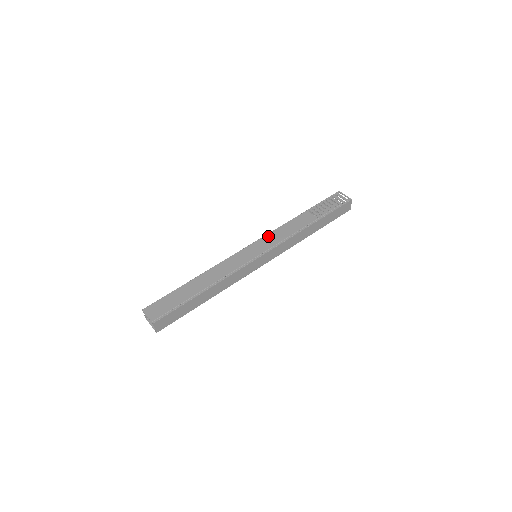
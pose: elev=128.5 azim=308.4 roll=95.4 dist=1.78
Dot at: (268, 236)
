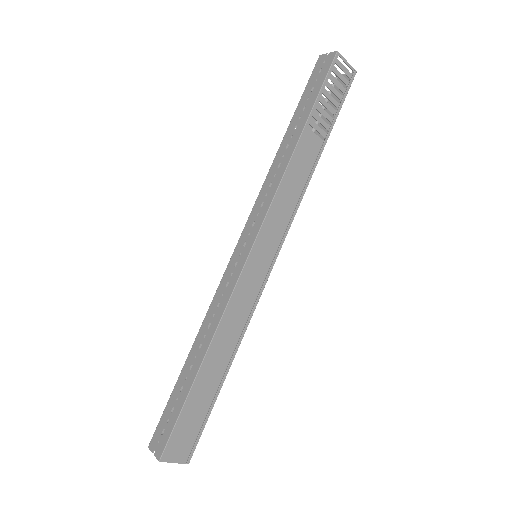
Dot at: (270, 217)
